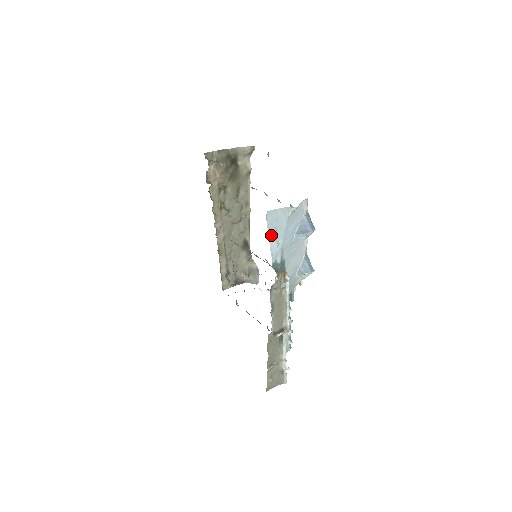
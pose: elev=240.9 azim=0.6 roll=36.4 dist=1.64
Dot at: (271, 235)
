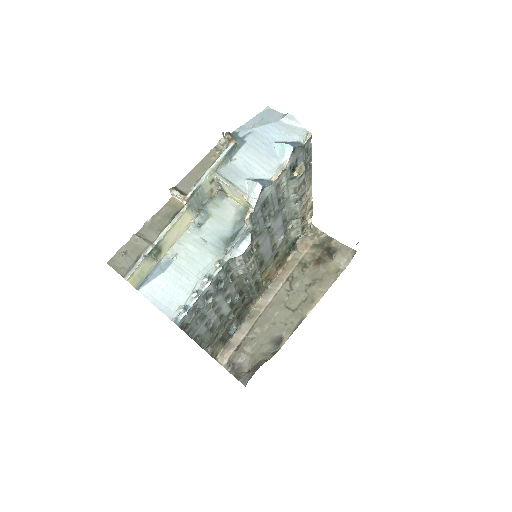
Dot at: (255, 119)
